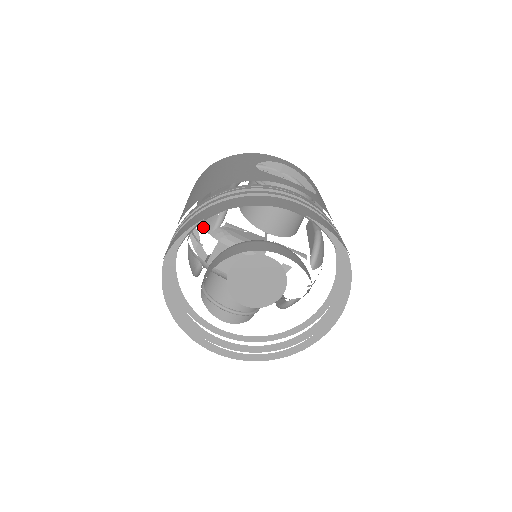
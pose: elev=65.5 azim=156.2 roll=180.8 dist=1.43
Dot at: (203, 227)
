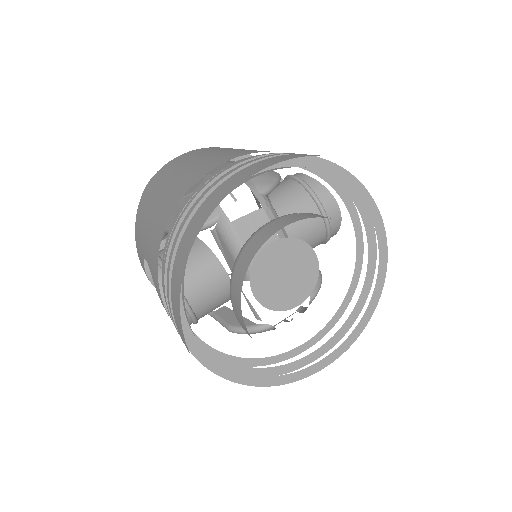
Dot at: (247, 183)
